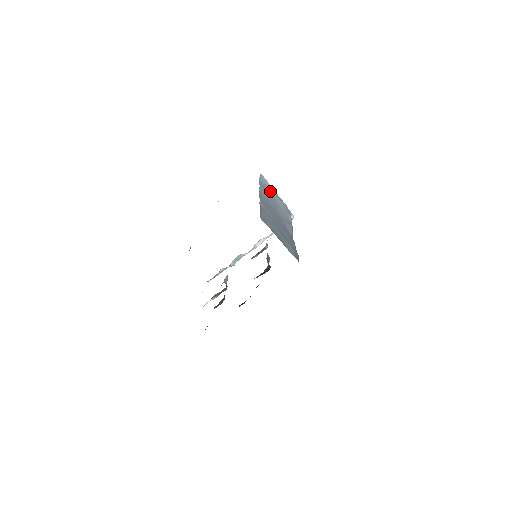
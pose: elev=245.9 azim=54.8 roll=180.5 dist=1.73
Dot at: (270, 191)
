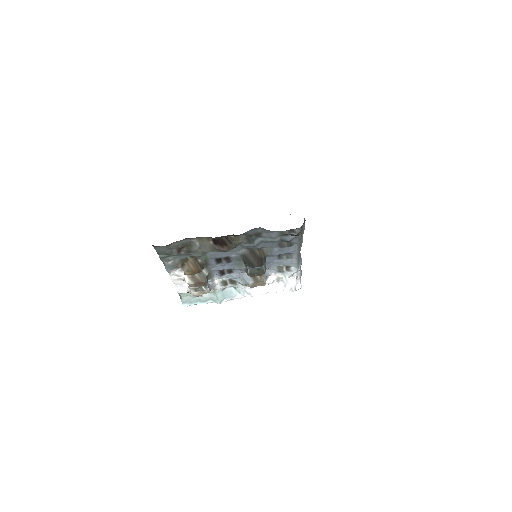
Dot at: occluded
